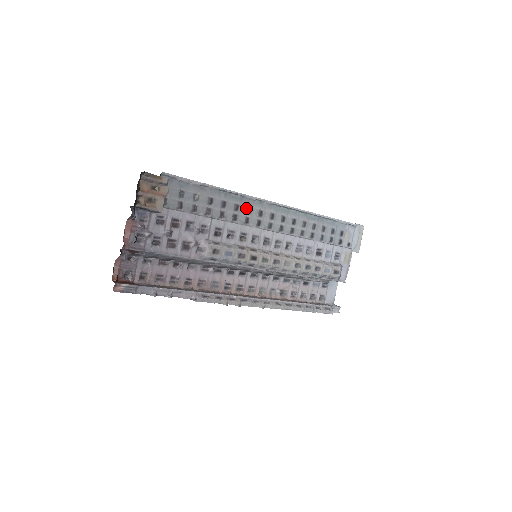
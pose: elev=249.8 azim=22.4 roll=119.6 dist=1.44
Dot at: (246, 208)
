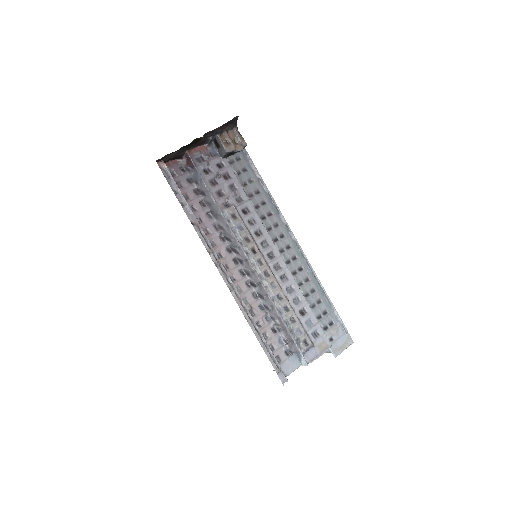
Dot at: (275, 222)
